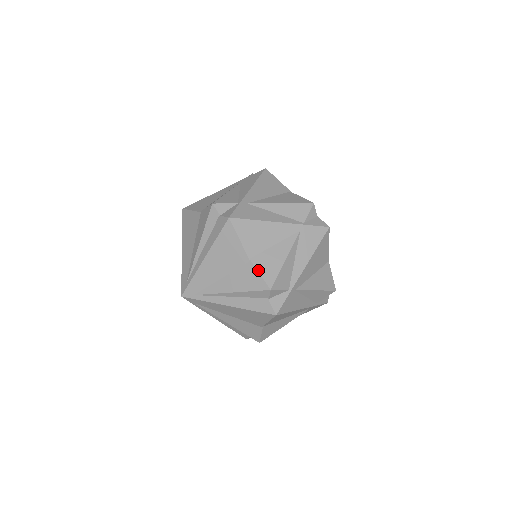
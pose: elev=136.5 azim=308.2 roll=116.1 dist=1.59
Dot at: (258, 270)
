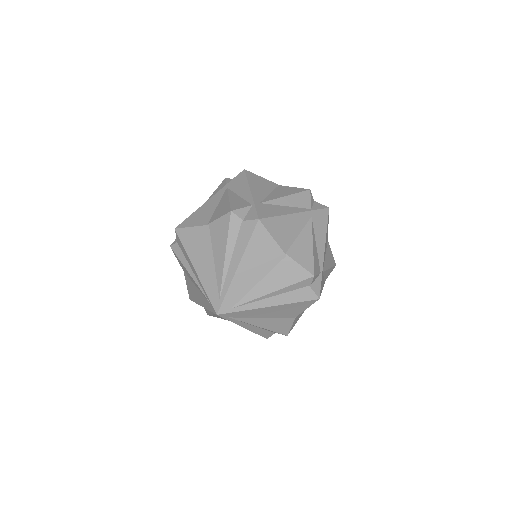
Dot at: (297, 262)
